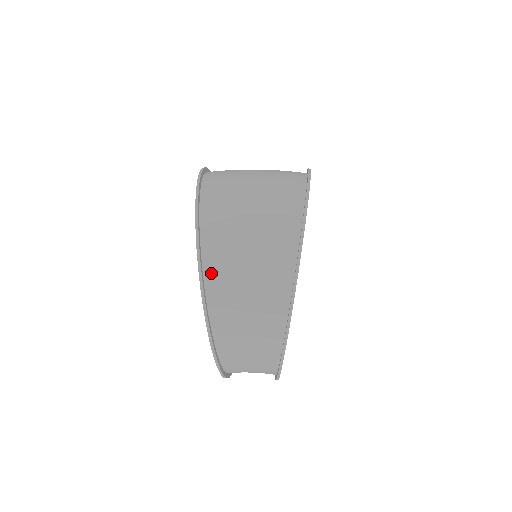
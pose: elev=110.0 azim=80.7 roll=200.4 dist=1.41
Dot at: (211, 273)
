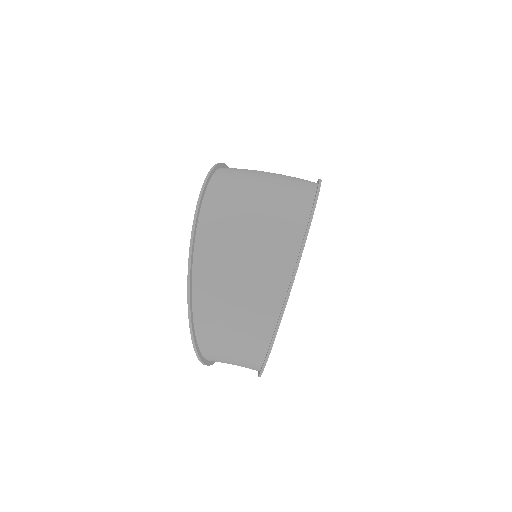
Dot at: (200, 311)
